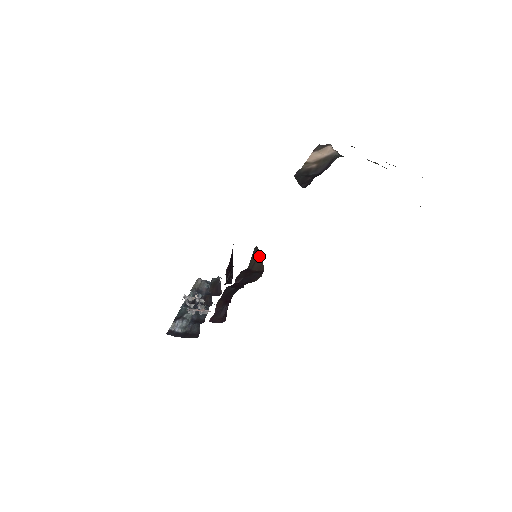
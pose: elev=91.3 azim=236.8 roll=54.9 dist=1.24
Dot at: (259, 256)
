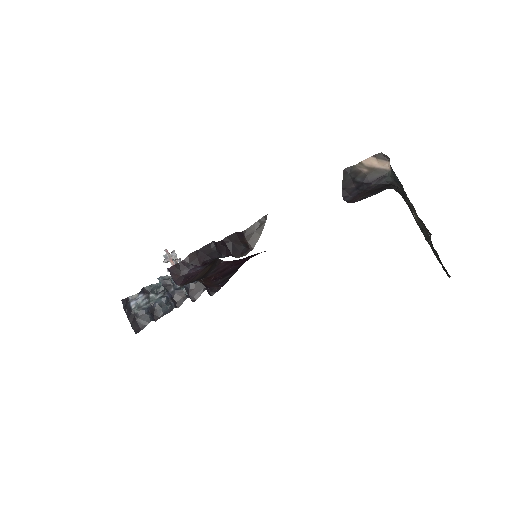
Dot at: (261, 229)
